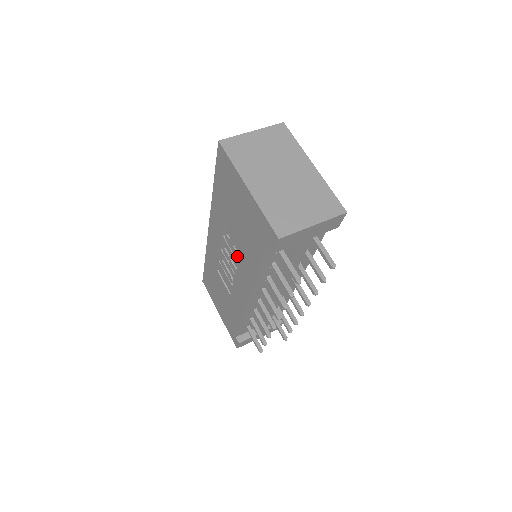
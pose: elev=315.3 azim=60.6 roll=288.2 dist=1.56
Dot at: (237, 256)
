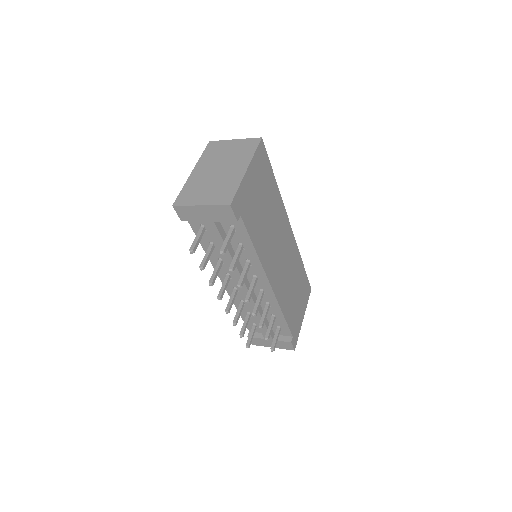
Dot at: occluded
